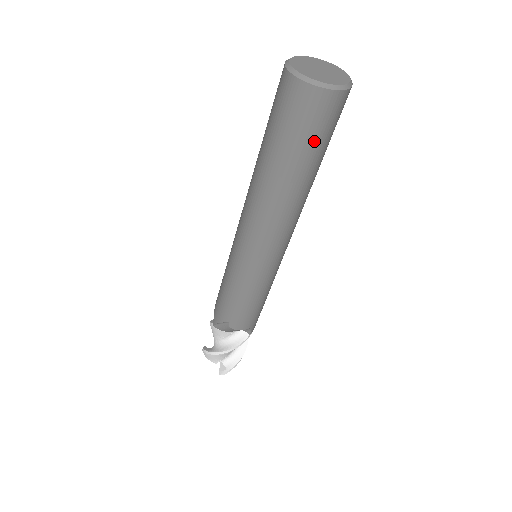
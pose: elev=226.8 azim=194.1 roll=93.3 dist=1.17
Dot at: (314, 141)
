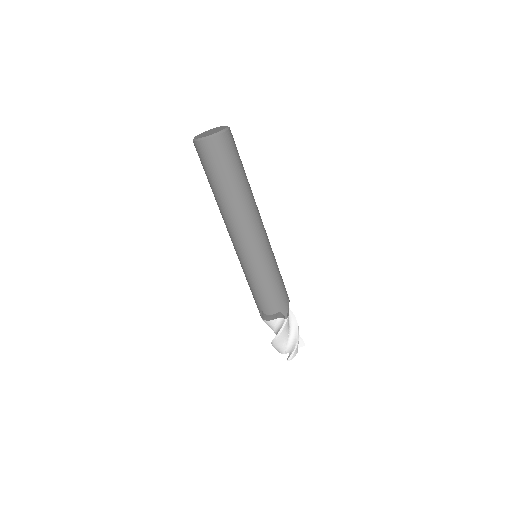
Dot at: (220, 168)
